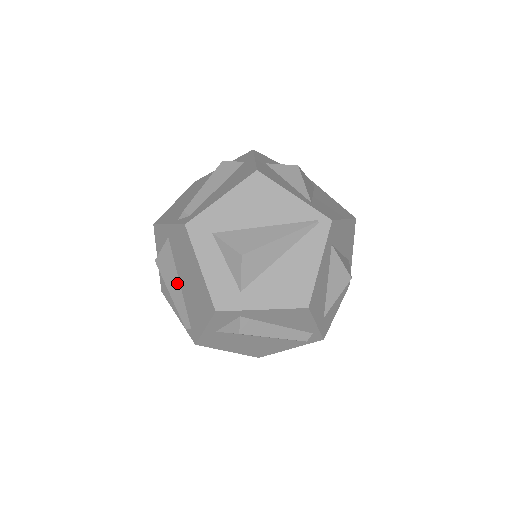
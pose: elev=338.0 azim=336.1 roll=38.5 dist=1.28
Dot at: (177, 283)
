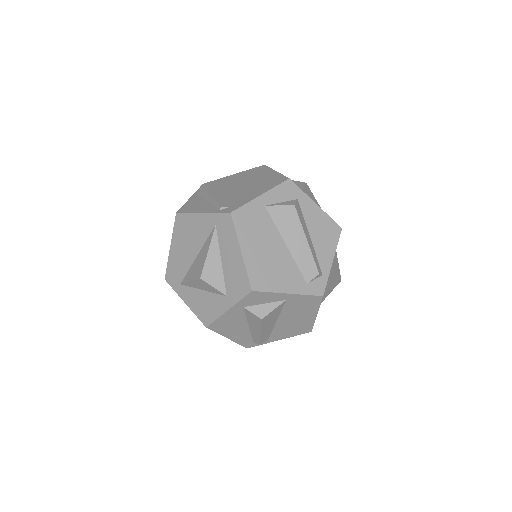
Dot at: (225, 191)
